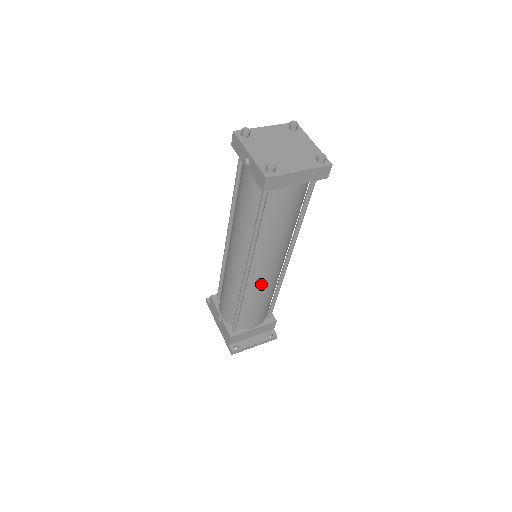
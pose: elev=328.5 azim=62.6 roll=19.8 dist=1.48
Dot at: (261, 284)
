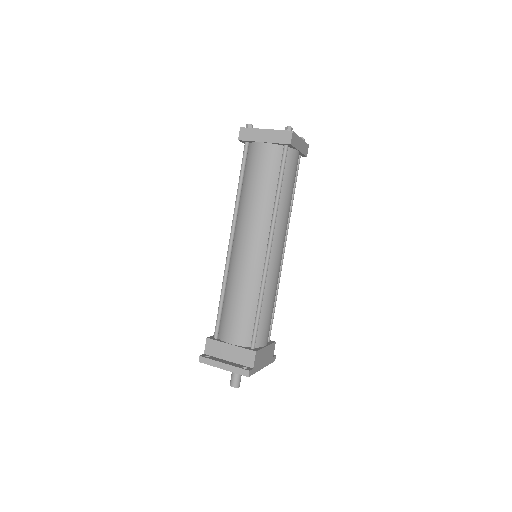
Dot at: (239, 264)
